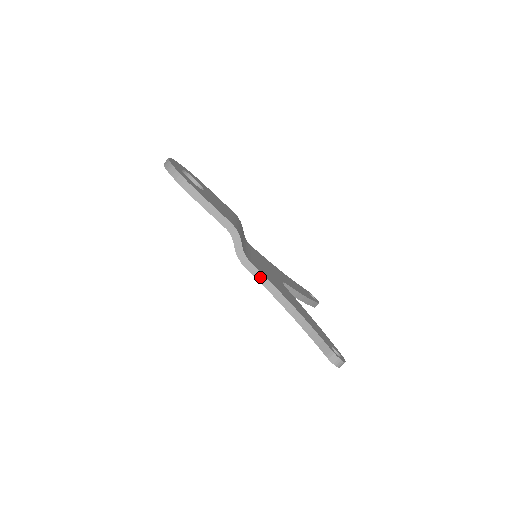
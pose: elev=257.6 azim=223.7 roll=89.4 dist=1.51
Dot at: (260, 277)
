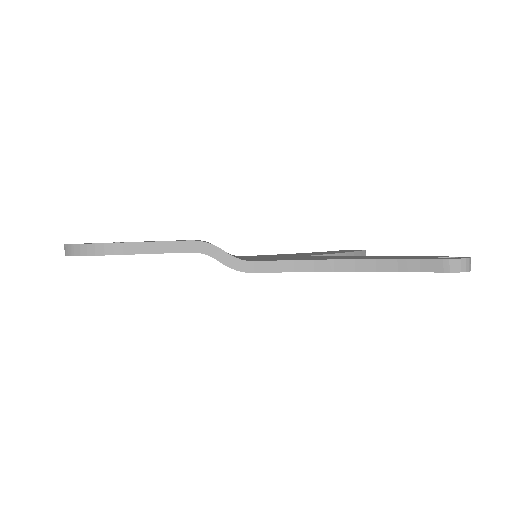
Dot at: (280, 267)
